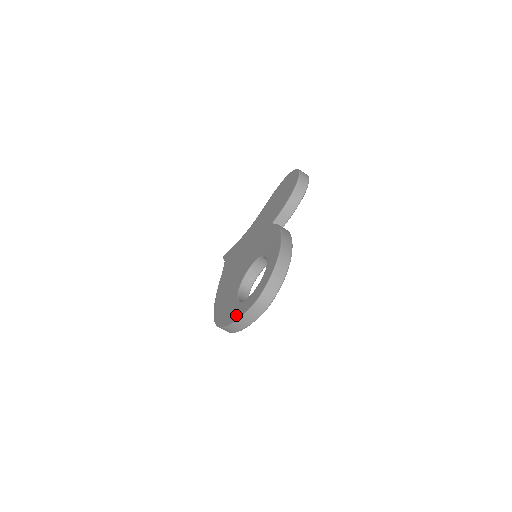
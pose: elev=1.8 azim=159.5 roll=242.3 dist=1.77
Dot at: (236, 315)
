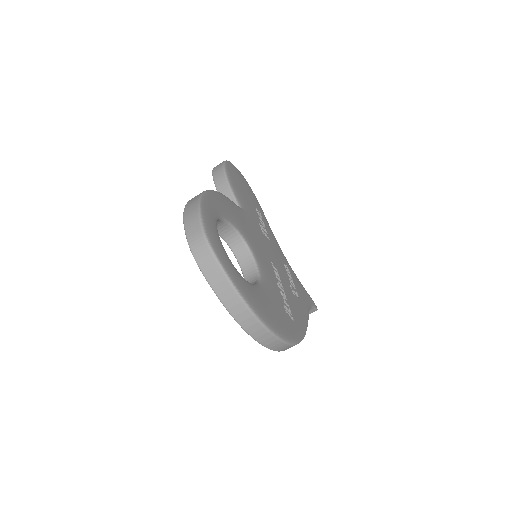
Dot at: occluded
